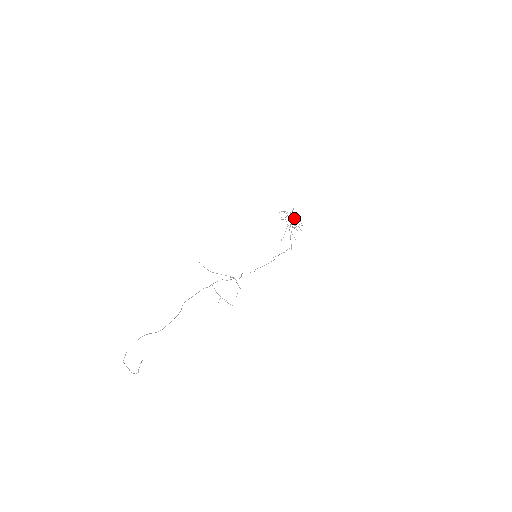
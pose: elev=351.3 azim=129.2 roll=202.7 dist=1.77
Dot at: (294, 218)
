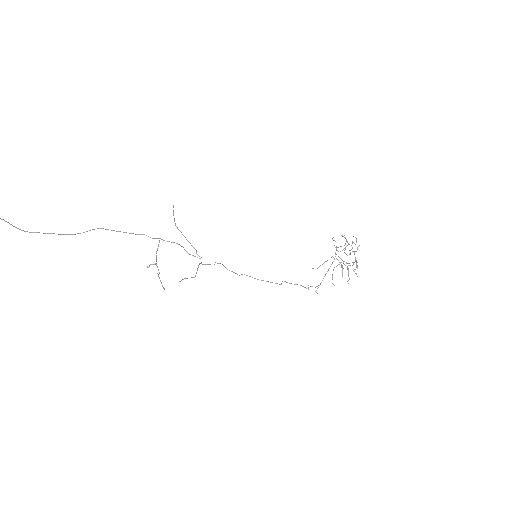
Dot at: (350, 253)
